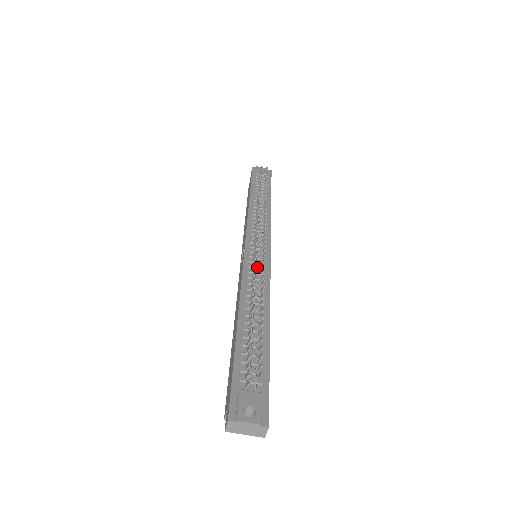
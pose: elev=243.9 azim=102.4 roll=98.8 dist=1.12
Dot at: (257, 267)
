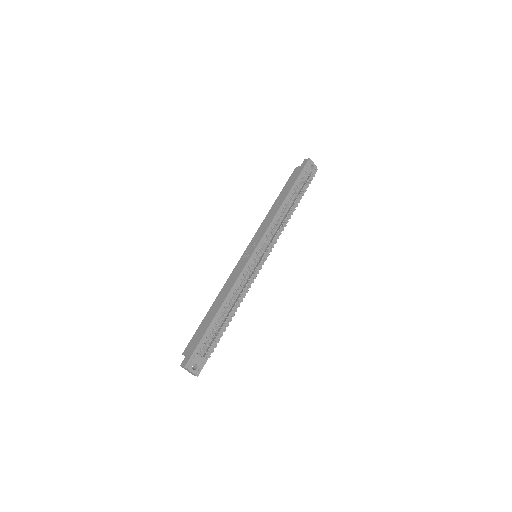
Dot at: (250, 272)
